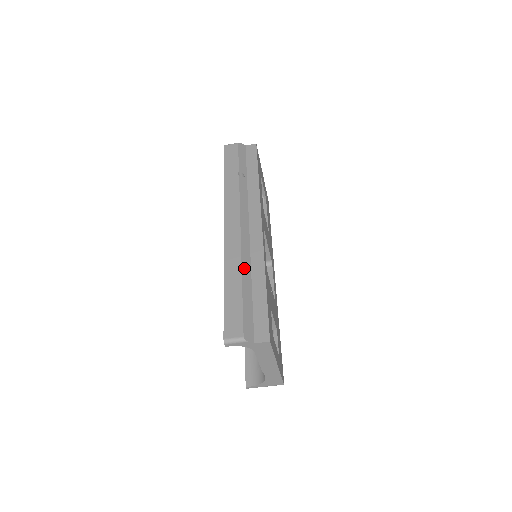
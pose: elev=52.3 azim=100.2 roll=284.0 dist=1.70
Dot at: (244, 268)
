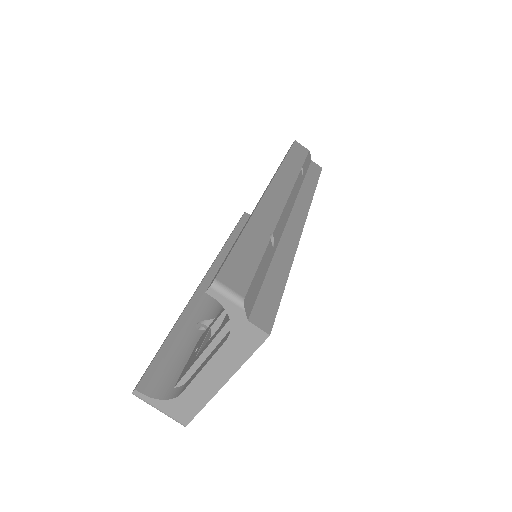
Dot at: (274, 237)
